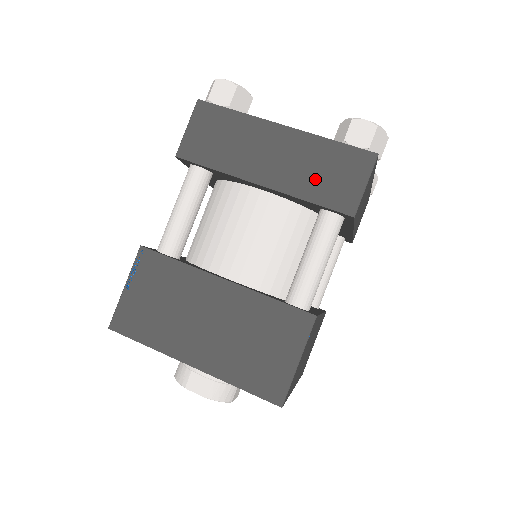
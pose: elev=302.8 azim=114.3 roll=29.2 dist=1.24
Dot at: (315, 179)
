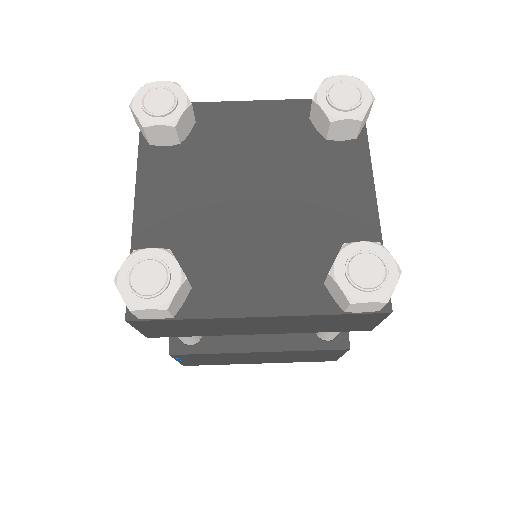
Dot at: (319, 327)
